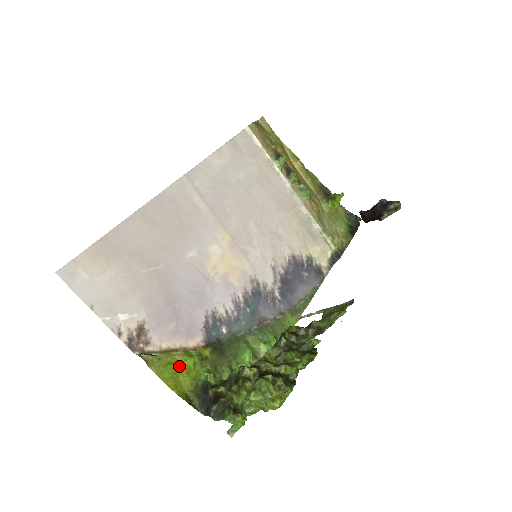
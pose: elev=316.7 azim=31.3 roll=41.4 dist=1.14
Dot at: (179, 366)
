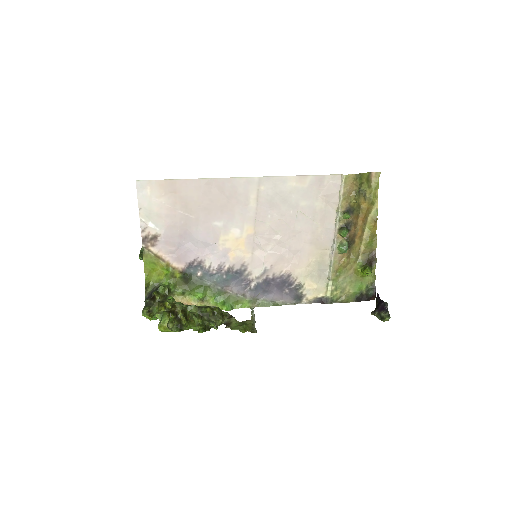
Dot at: (158, 268)
